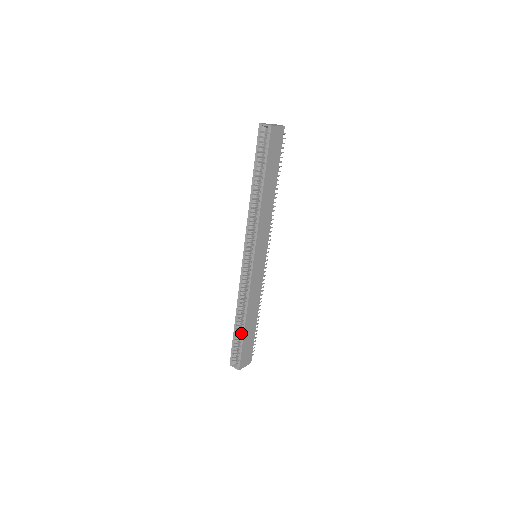
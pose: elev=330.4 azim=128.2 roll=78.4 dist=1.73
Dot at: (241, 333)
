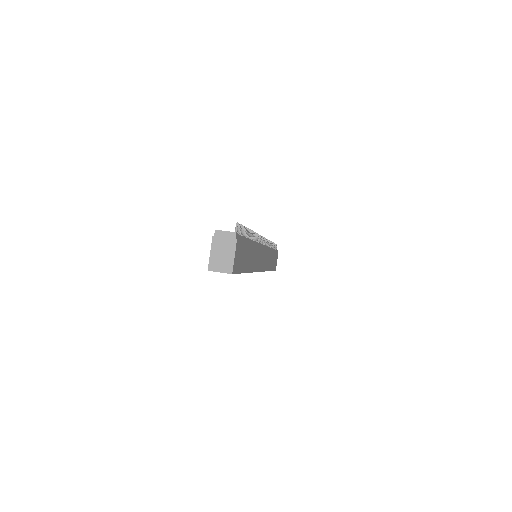
Dot at: occluded
